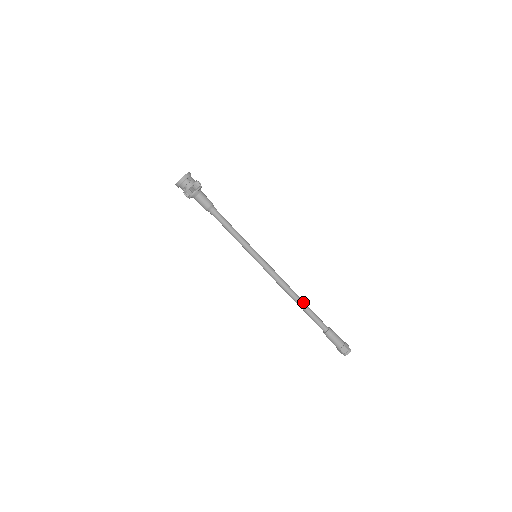
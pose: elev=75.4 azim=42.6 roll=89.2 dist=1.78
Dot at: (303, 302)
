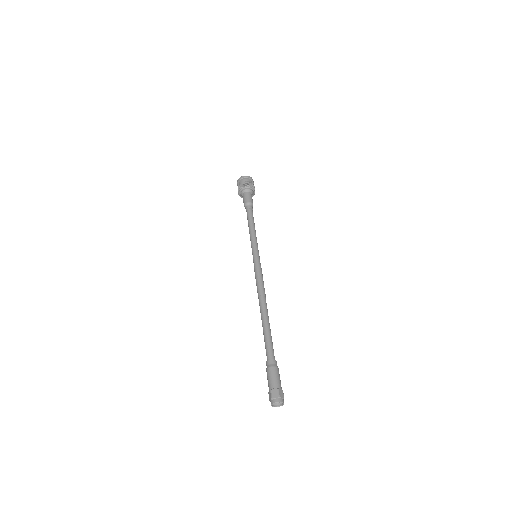
Dot at: (268, 318)
